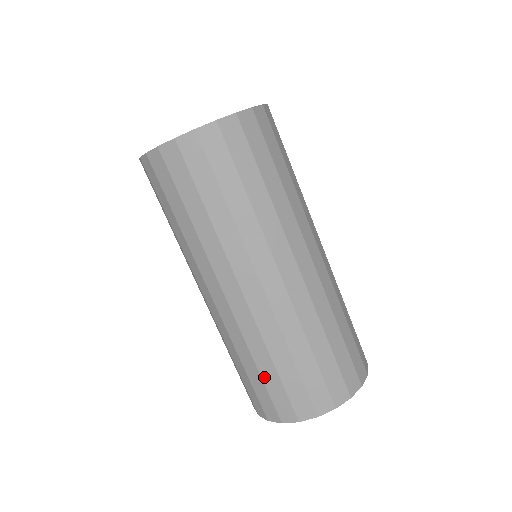
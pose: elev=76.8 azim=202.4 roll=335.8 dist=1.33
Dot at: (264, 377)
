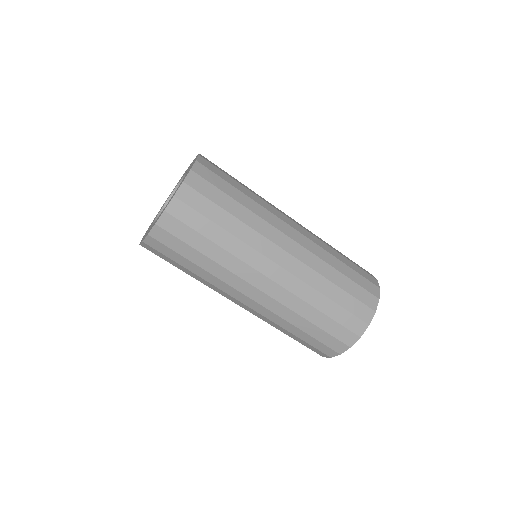
Dot at: (310, 333)
